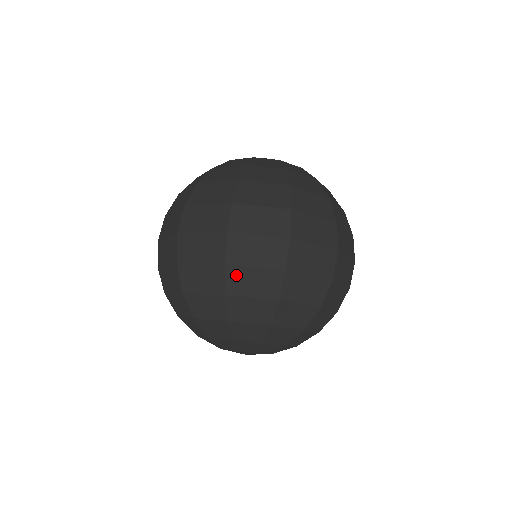
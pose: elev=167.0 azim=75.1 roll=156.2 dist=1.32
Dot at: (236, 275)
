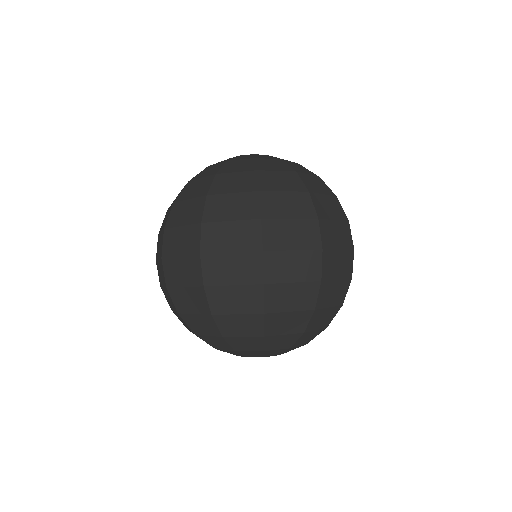
Dot at: (275, 293)
